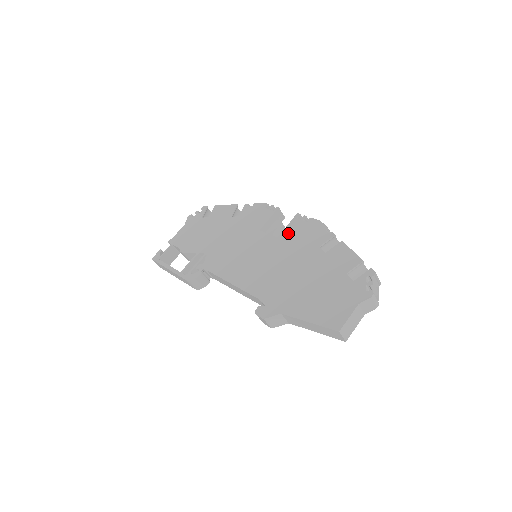
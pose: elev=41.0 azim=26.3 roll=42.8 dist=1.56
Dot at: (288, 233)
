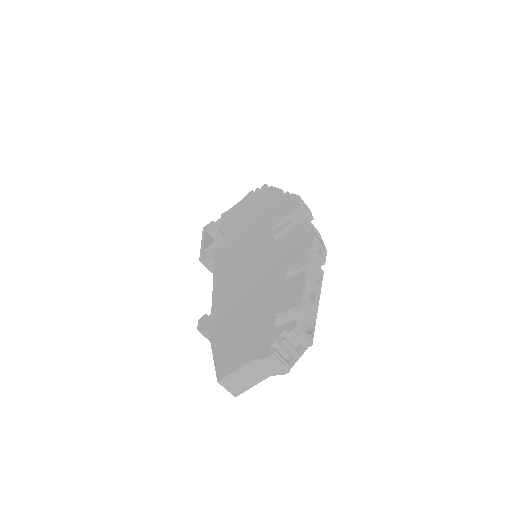
Dot at: (283, 240)
